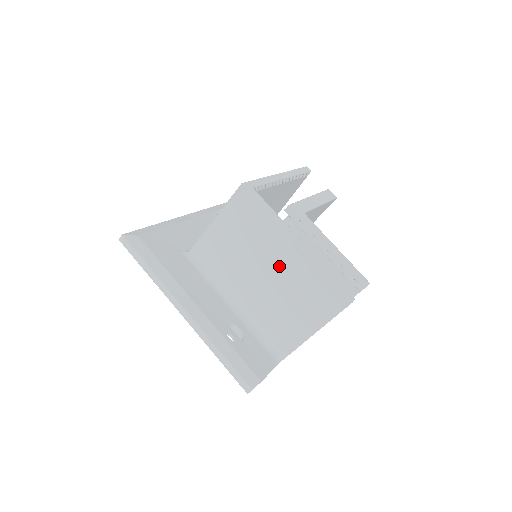
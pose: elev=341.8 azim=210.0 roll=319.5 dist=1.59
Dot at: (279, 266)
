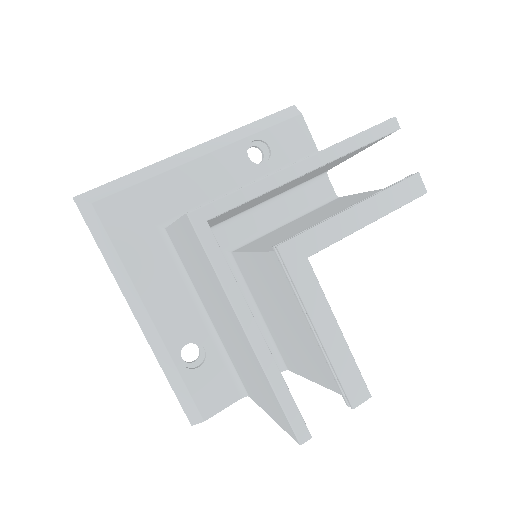
Dot at: (234, 333)
